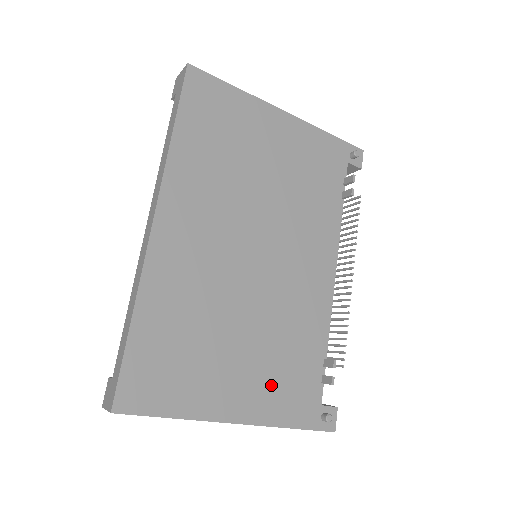
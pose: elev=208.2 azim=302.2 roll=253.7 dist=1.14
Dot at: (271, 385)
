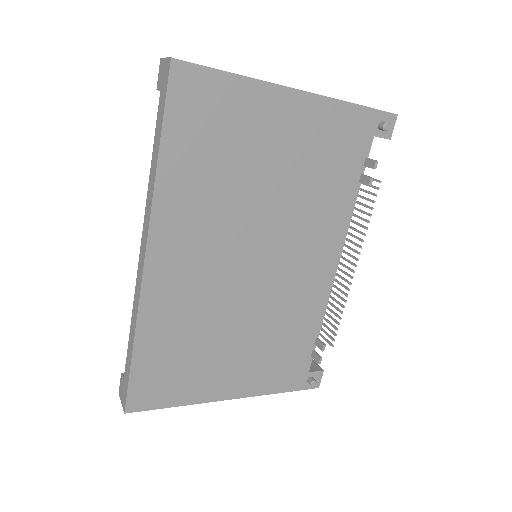
Dot at: (263, 367)
